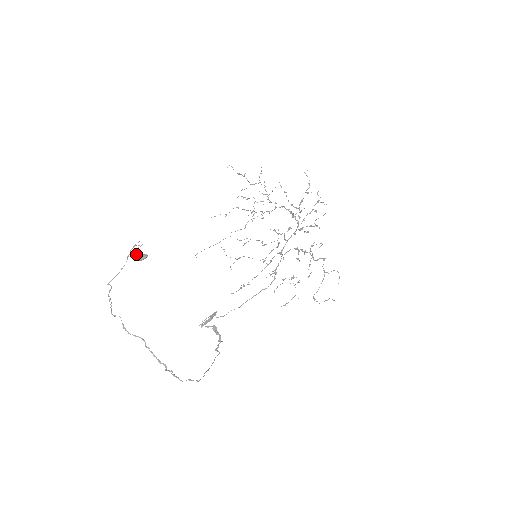
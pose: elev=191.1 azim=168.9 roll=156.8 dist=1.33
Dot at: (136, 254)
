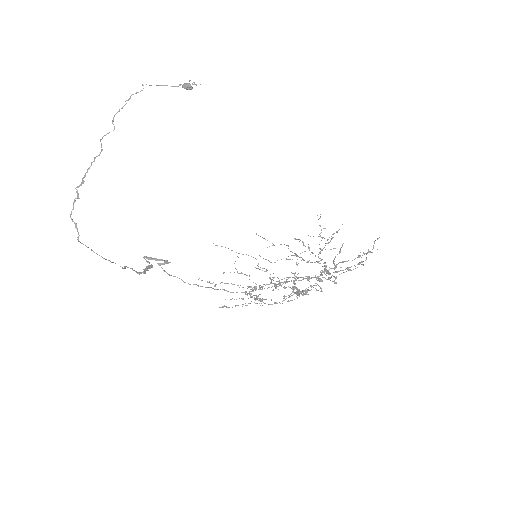
Dot at: (187, 83)
